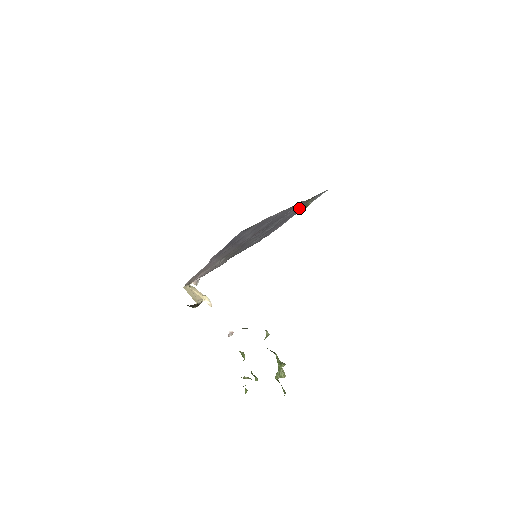
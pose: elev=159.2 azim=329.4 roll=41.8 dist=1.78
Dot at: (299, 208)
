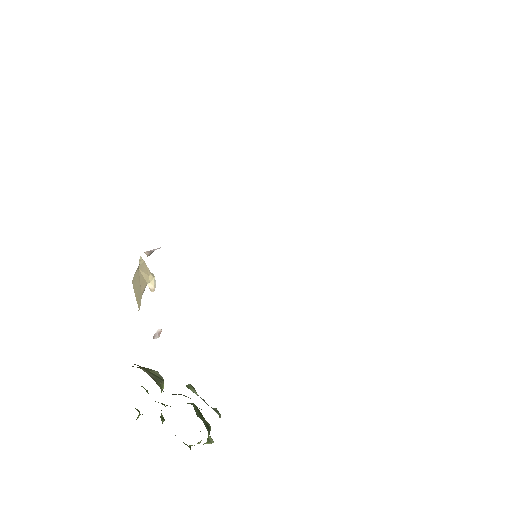
Dot at: occluded
